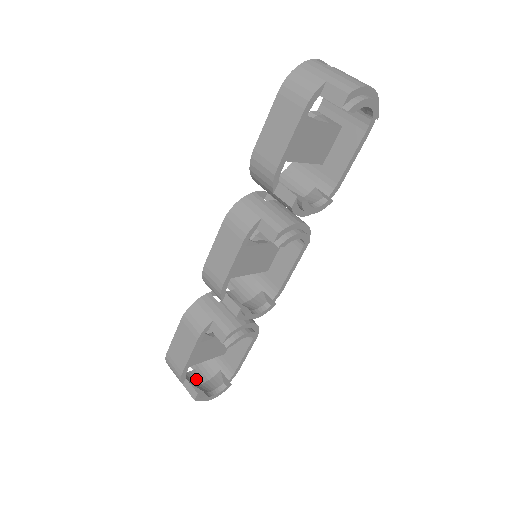
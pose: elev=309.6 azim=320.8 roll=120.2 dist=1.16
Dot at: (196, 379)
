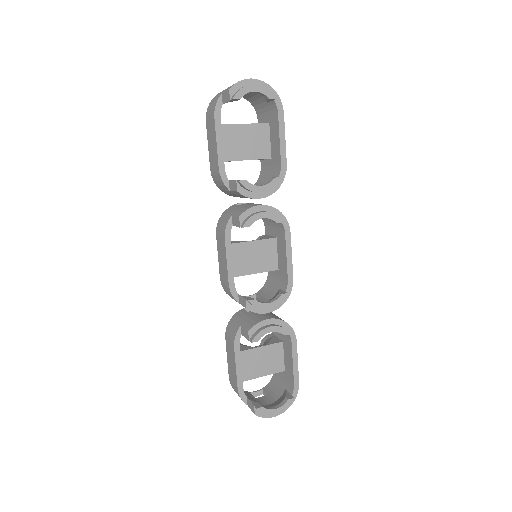
Dot at: (264, 402)
